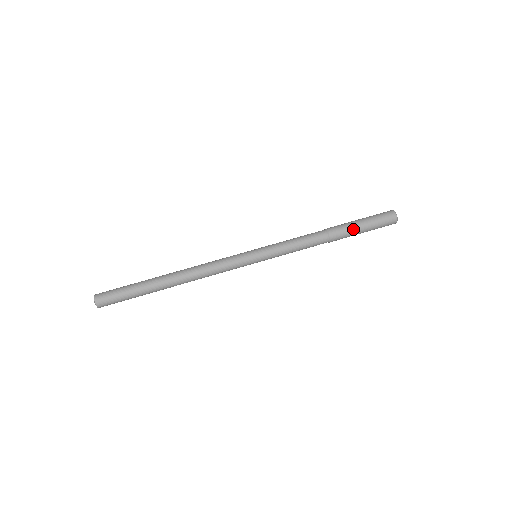
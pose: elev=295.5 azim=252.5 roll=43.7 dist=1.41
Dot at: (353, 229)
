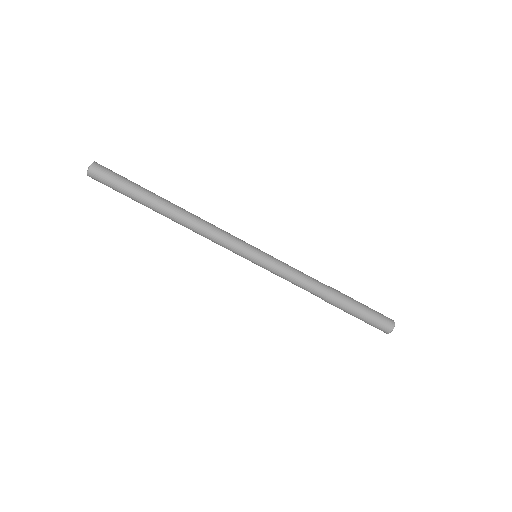
Dot at: (350, 308)
